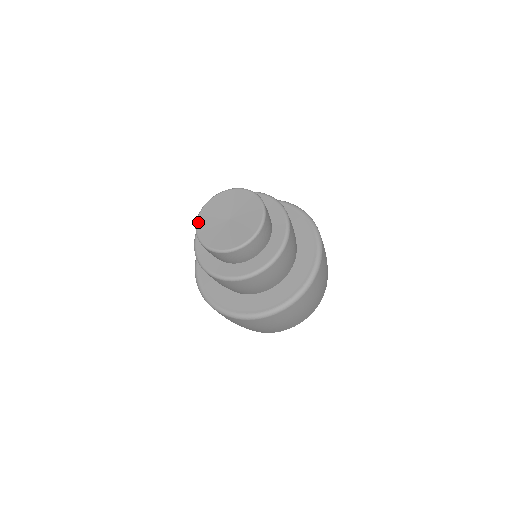
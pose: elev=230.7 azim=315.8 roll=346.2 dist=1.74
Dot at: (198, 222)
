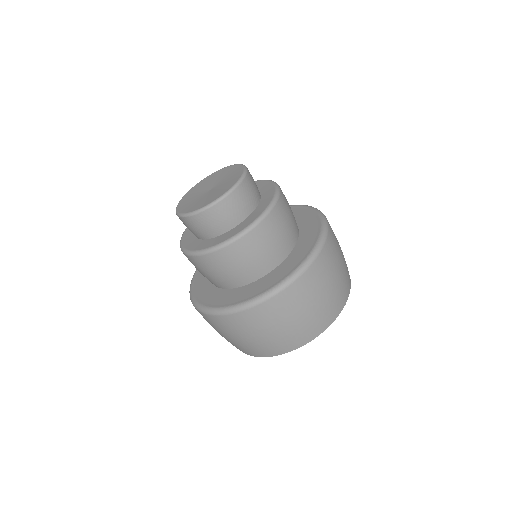
Dot at: (178, 210)
